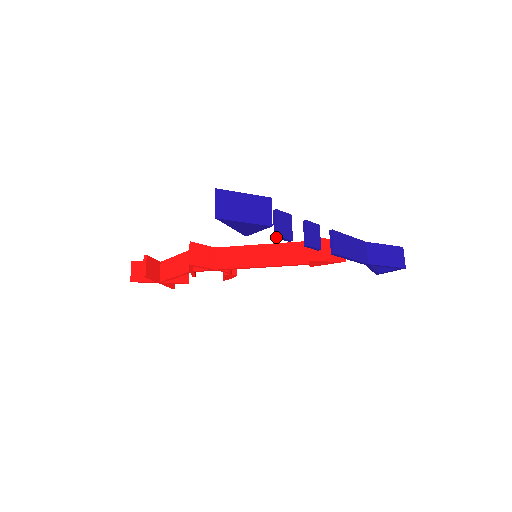
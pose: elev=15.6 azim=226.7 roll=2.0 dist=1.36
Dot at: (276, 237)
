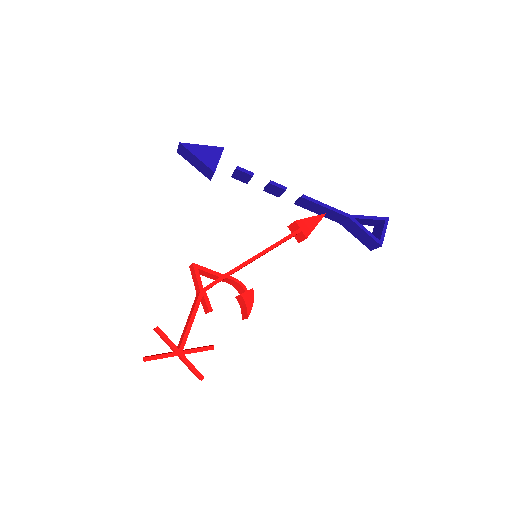
Dot at: (238, 169)
